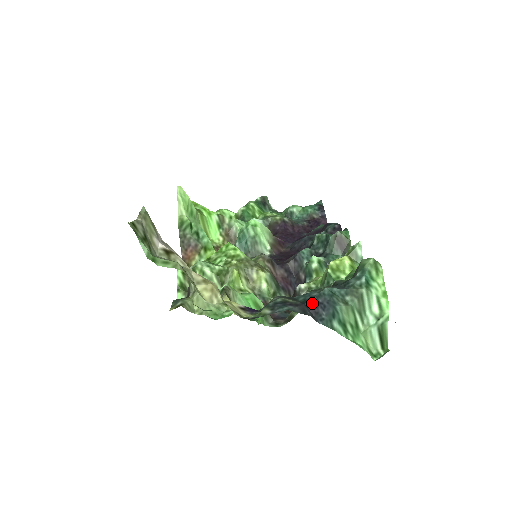
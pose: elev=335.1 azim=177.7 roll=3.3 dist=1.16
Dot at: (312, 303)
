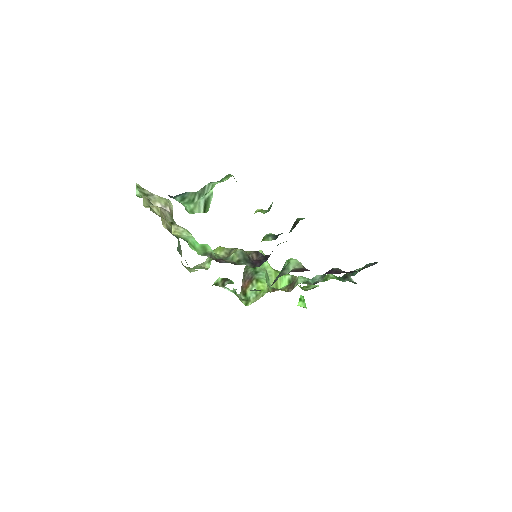
Dot at: occluded
